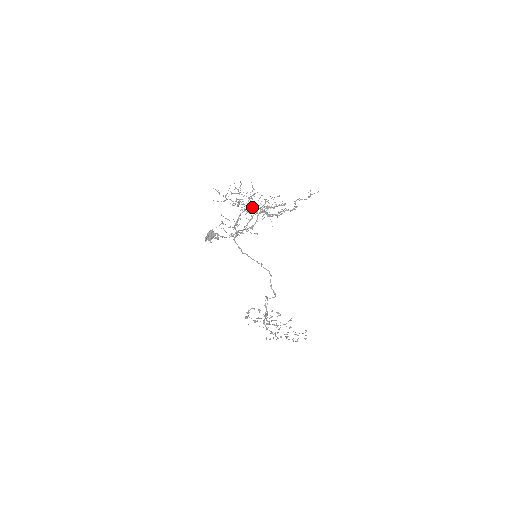
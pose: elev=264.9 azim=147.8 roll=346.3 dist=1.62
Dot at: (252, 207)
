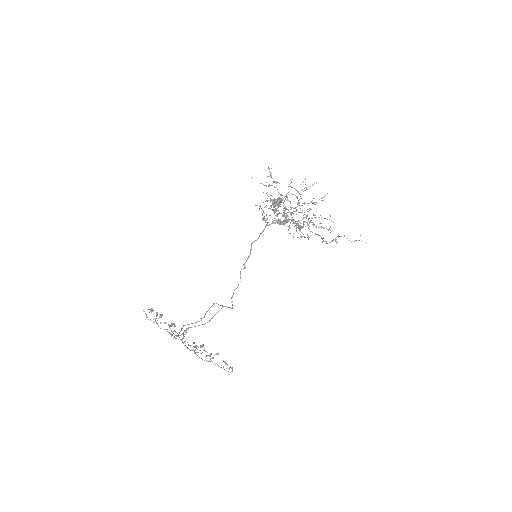
Dot at: occluded
